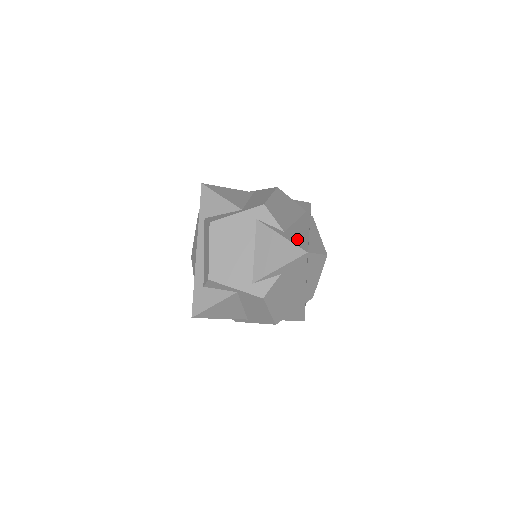
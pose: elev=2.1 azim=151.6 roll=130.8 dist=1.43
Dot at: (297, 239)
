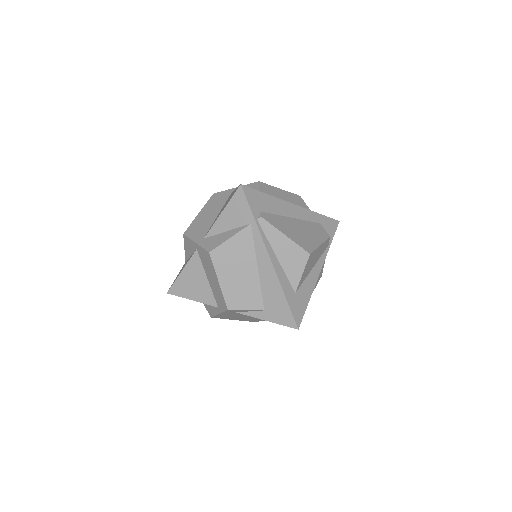
Dot at: (279, 313)
